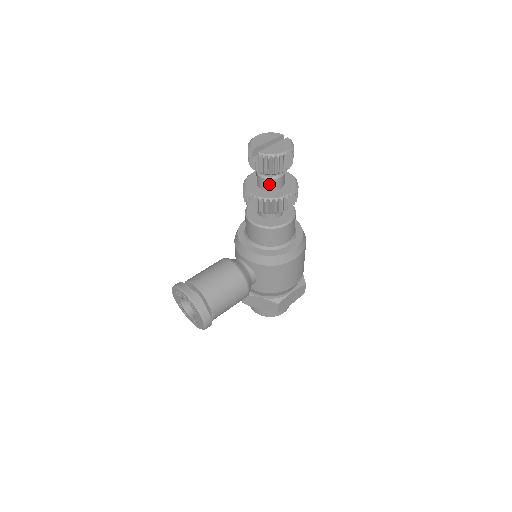
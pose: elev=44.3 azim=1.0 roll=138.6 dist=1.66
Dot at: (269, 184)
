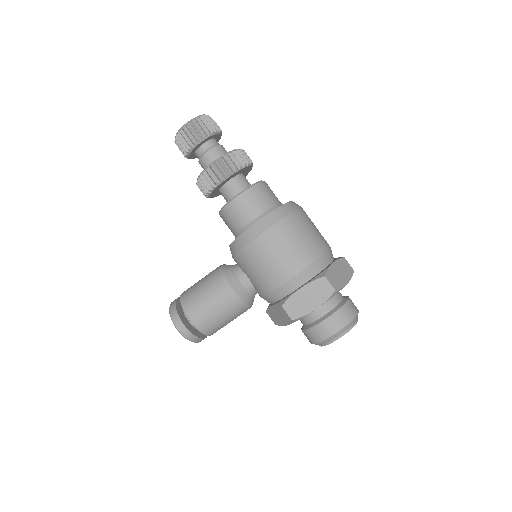
Dot at: (203, 164)
